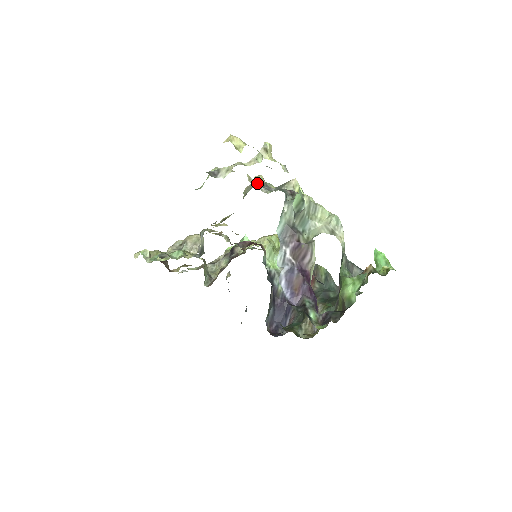
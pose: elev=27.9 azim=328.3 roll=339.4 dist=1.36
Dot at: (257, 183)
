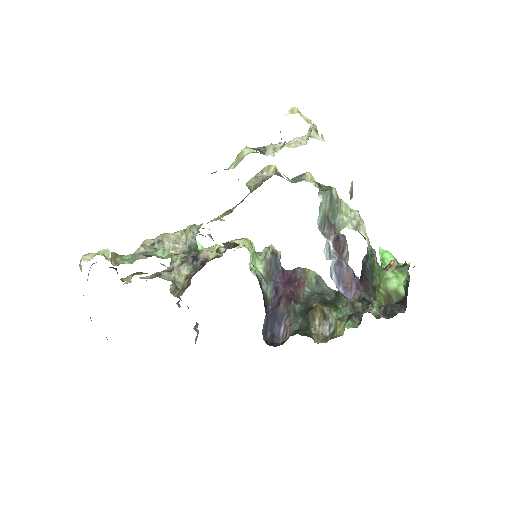
Dot at: (271, 173)
